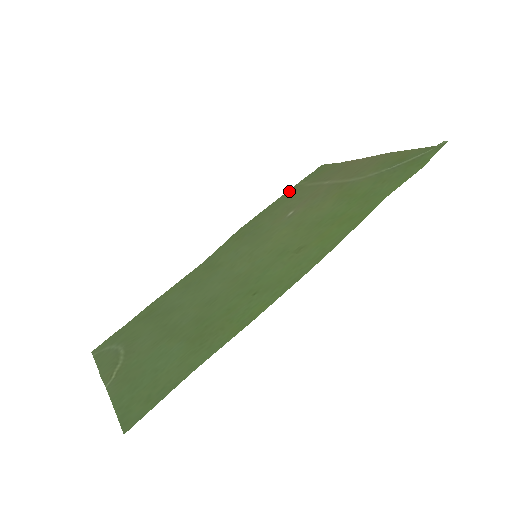
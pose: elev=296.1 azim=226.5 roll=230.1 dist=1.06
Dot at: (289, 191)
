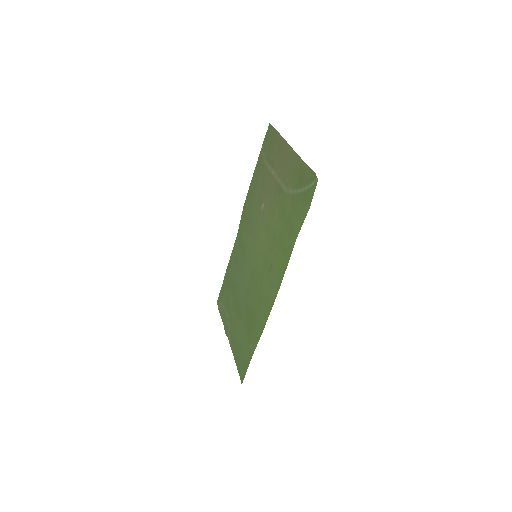
Dot at: (258, 162)
